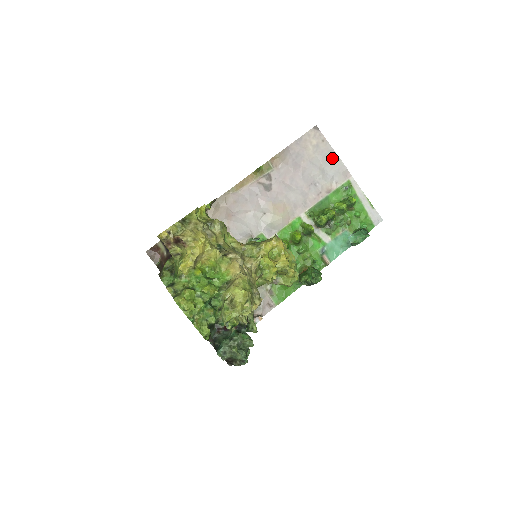
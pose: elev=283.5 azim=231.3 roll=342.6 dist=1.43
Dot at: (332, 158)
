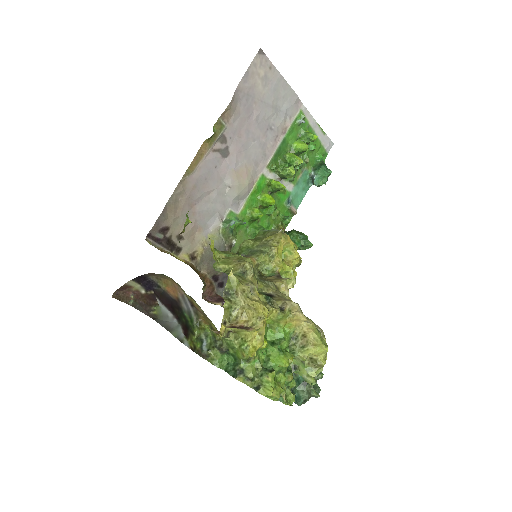
Dot at: (282, 88)
